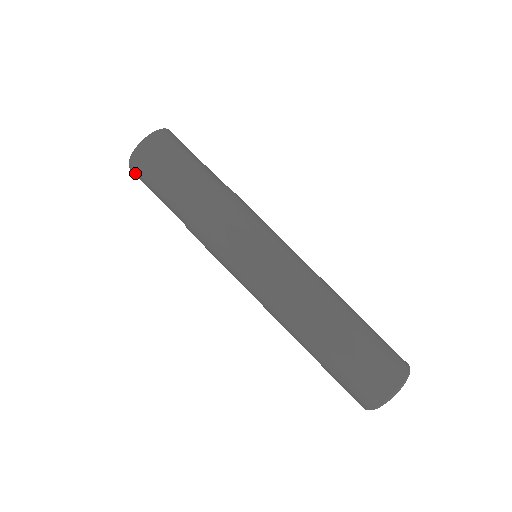
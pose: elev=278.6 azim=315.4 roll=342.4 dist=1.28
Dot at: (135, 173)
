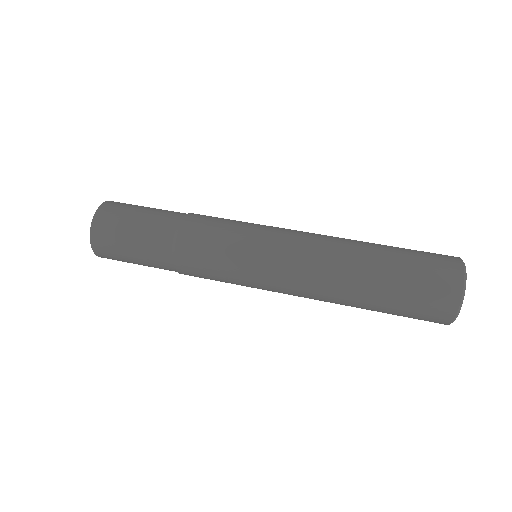
Dot at: occluded
